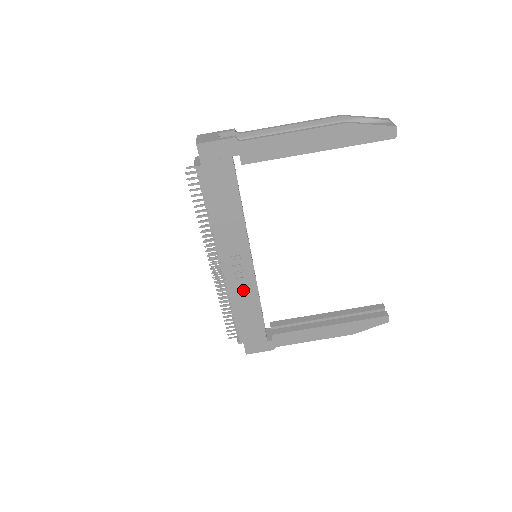
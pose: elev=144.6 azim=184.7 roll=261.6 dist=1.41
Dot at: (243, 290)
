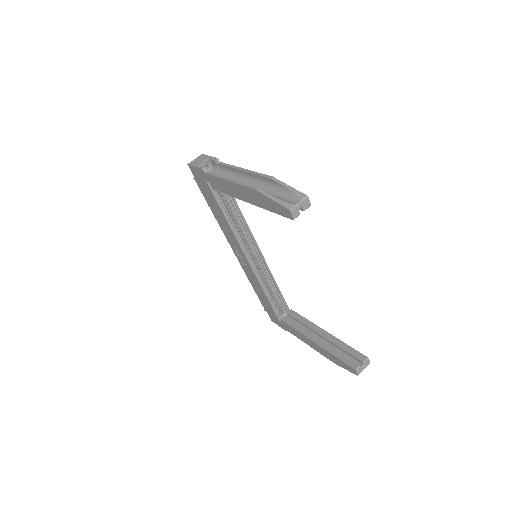
Dot at: (251, 275)
